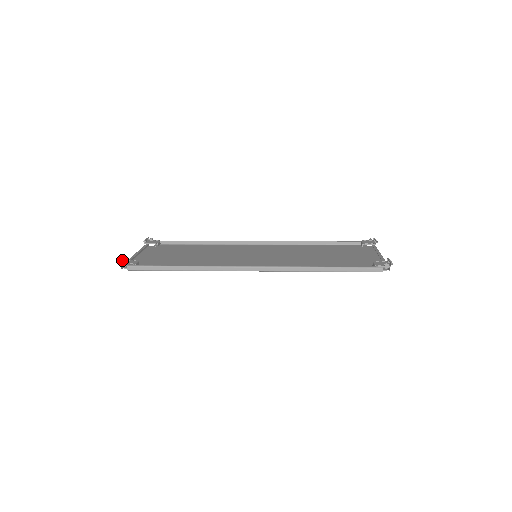
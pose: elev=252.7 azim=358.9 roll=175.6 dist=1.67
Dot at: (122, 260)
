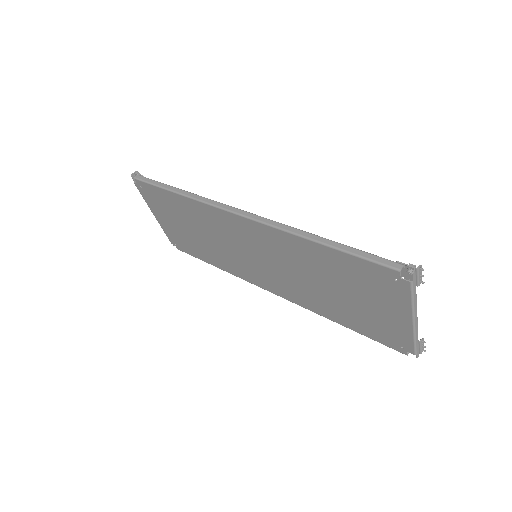
Dot at: occluded
